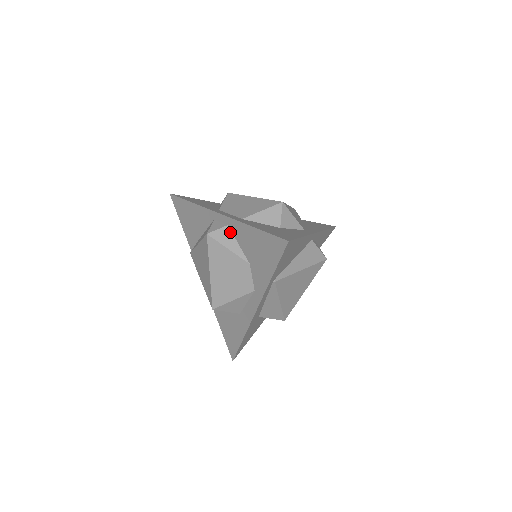
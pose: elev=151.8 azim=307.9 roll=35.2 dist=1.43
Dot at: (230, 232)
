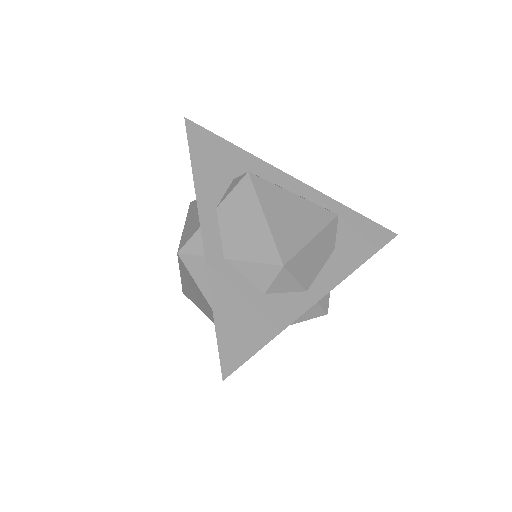
Dot at: (204, 266)
